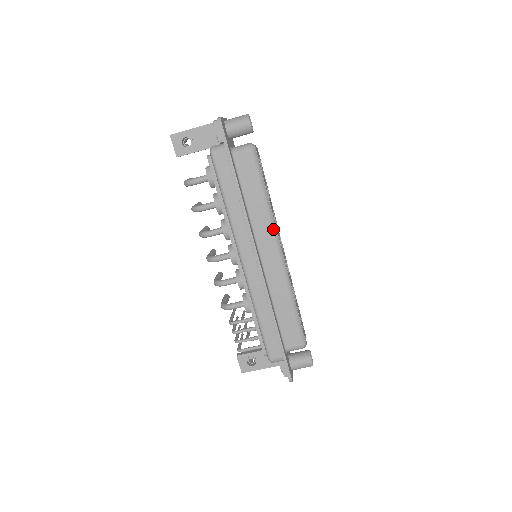
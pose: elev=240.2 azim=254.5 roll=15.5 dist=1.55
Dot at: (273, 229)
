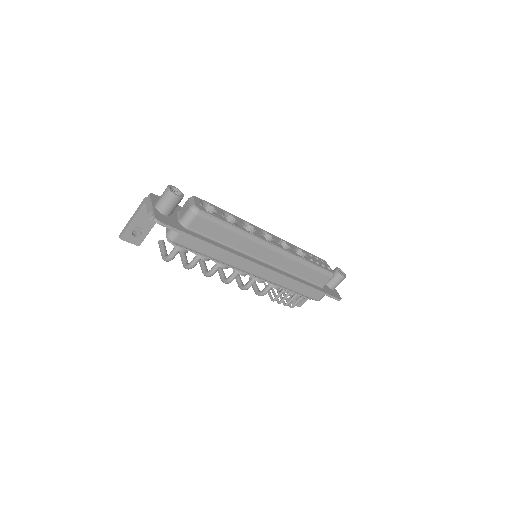
Dot at: (257, 241)
